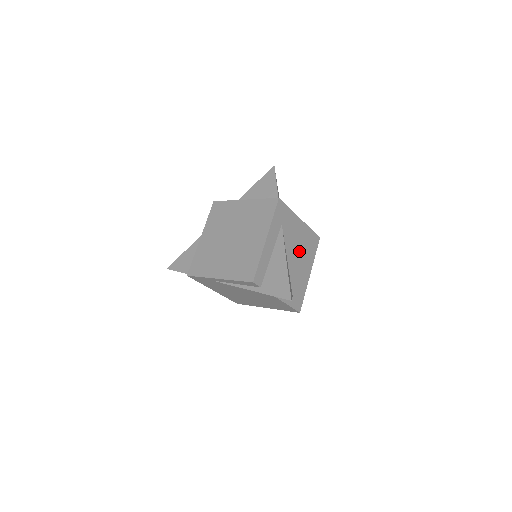
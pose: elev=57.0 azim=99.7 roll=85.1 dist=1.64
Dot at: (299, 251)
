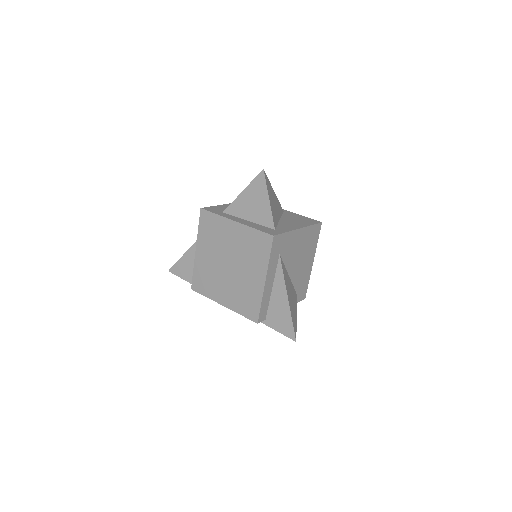
Dot at: (300, 256)
